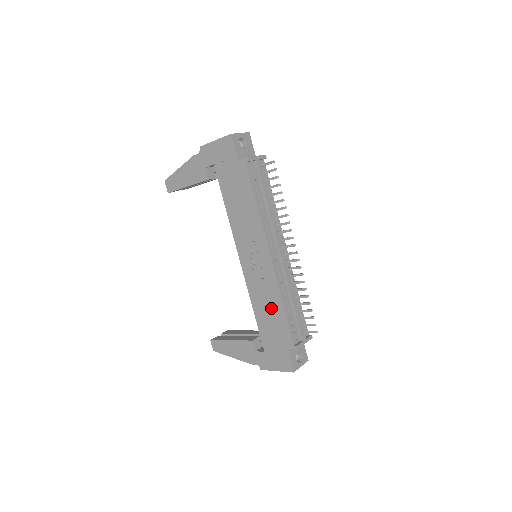
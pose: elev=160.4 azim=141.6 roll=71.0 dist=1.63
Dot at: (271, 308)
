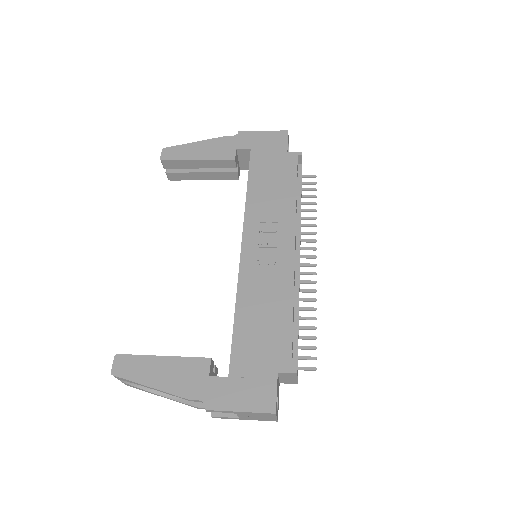
Dot at: (270, 310)
